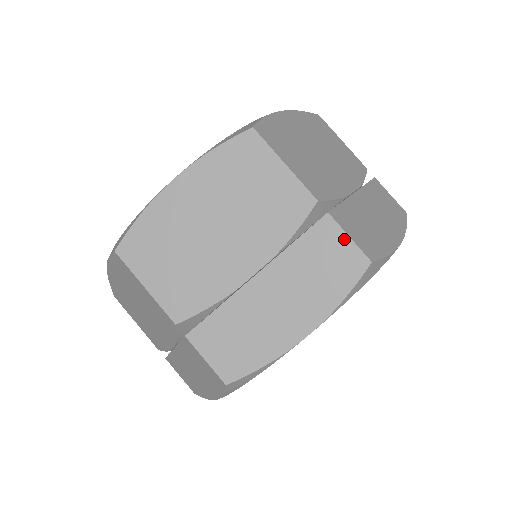
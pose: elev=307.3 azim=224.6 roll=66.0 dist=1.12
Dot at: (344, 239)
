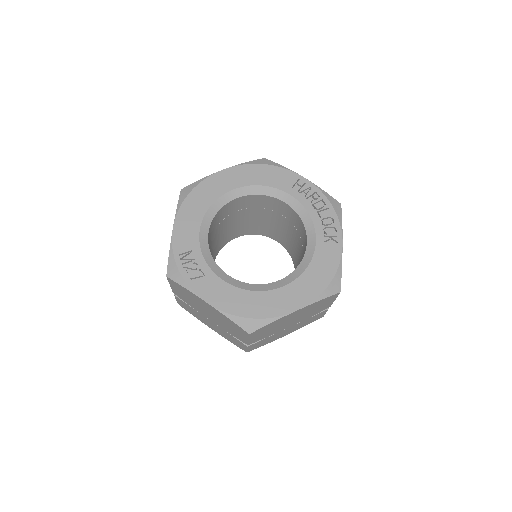
Dot at: (245, 348)
